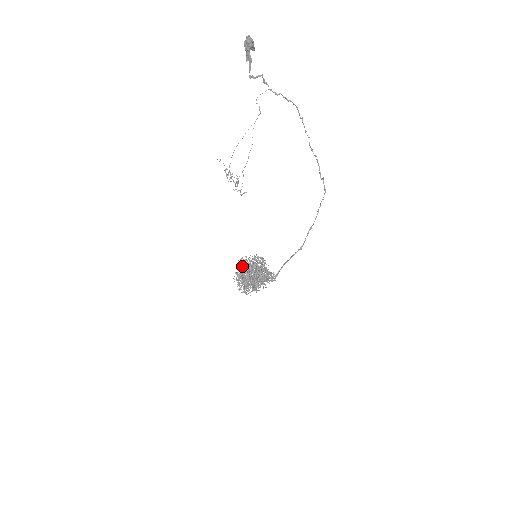
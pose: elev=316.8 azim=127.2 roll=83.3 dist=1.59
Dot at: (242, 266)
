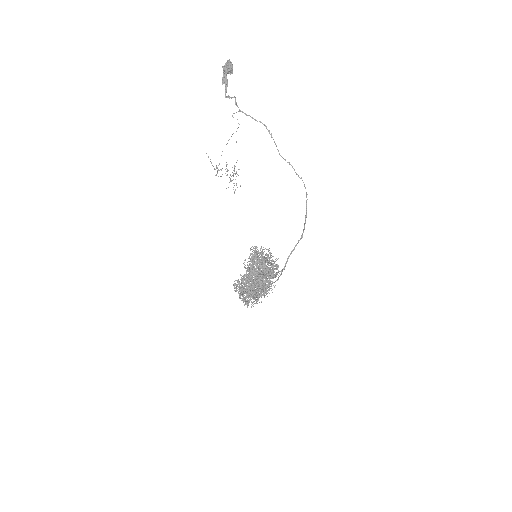
Dot at: (252, 258)
